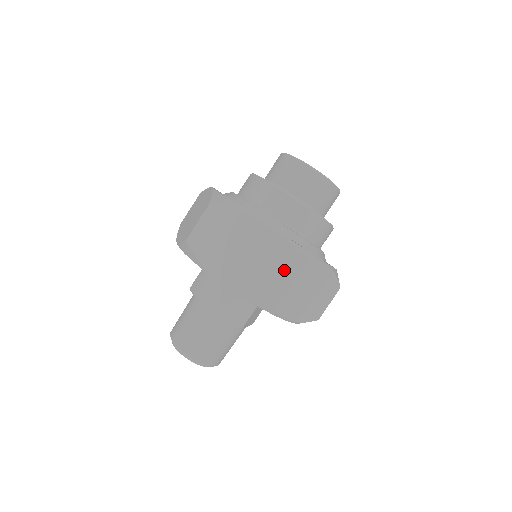
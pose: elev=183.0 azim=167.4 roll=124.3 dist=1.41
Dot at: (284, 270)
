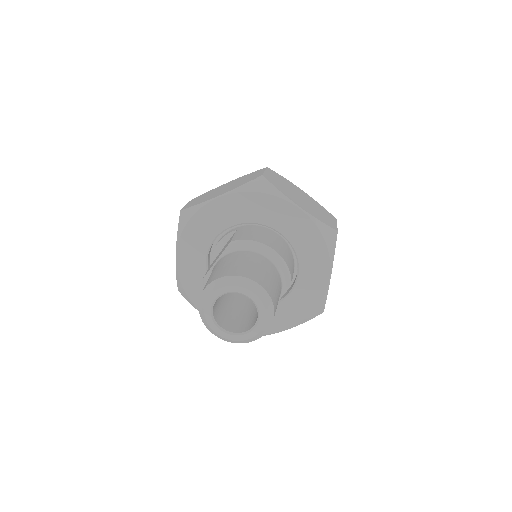
Dot at: (336, 222)
